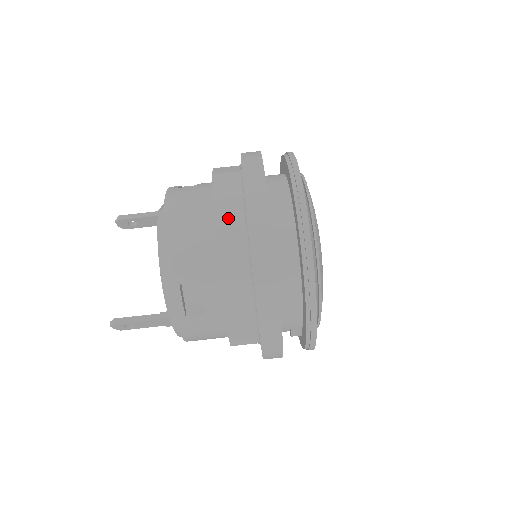
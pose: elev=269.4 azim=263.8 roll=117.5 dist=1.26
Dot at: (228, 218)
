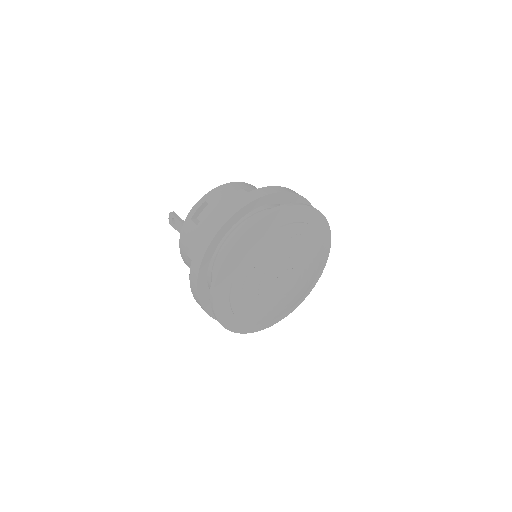
Dot at: occluded
